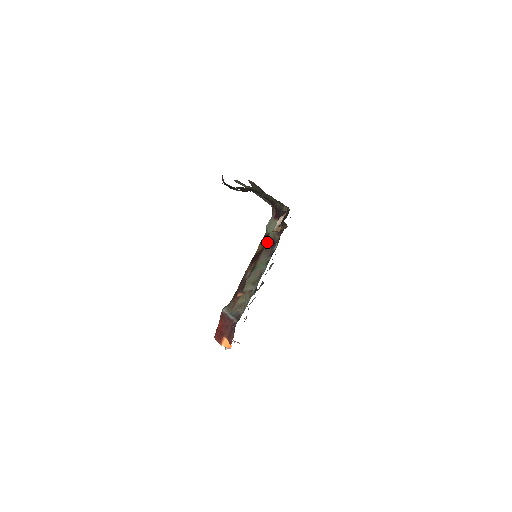
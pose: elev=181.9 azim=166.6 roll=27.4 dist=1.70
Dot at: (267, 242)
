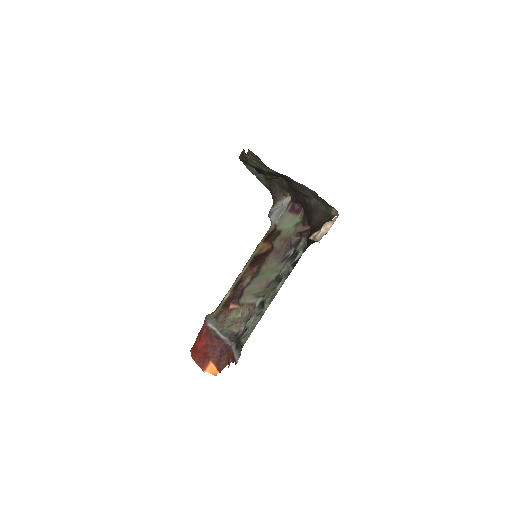
Dot at: (278, 242)
